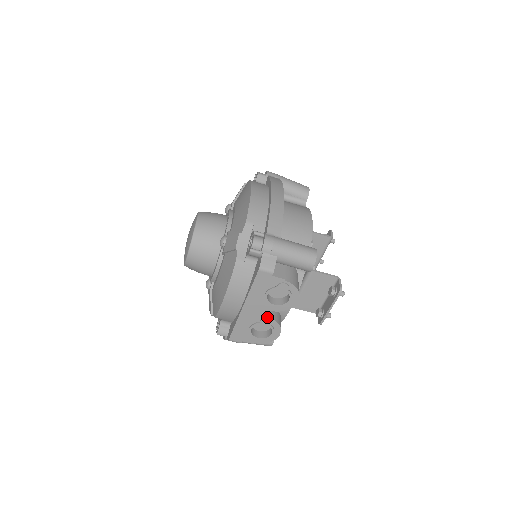
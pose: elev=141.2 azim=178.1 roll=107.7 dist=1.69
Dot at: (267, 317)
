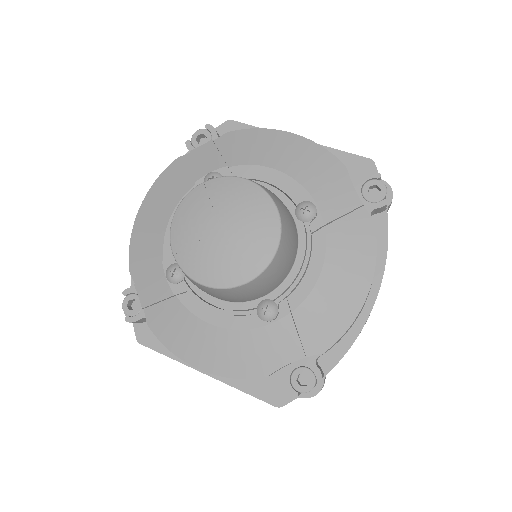
Dot at: occluded
